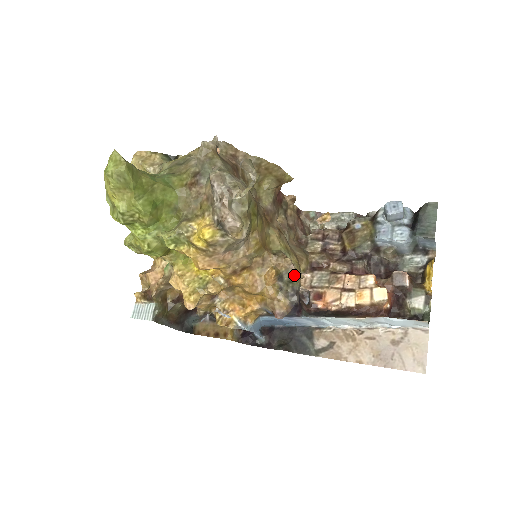
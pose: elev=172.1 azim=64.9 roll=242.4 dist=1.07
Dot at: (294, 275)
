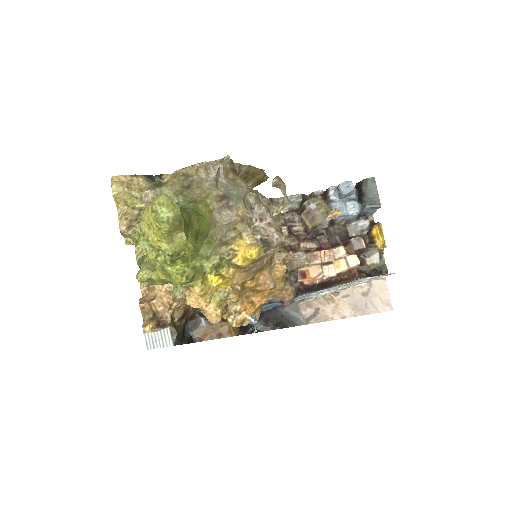
Dot at: (296, 265)
